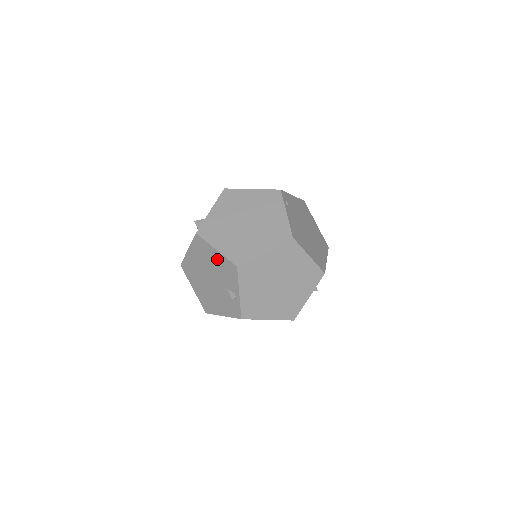
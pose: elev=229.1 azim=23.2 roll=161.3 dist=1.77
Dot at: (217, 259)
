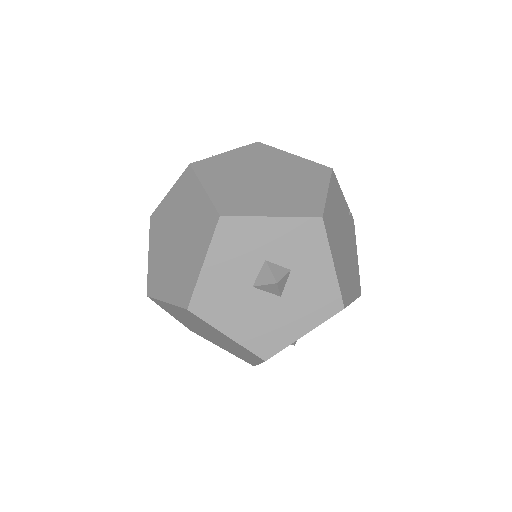
Dot at: occluded
